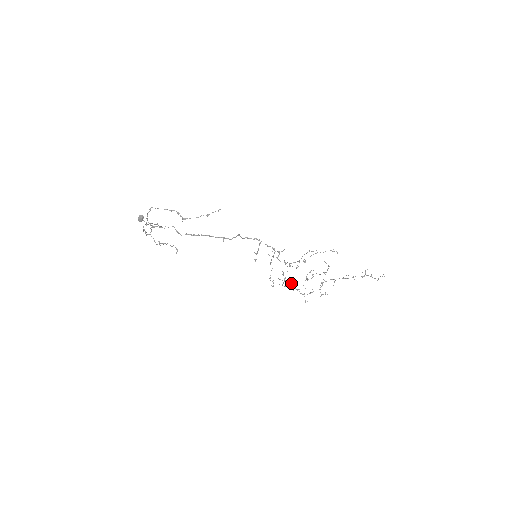
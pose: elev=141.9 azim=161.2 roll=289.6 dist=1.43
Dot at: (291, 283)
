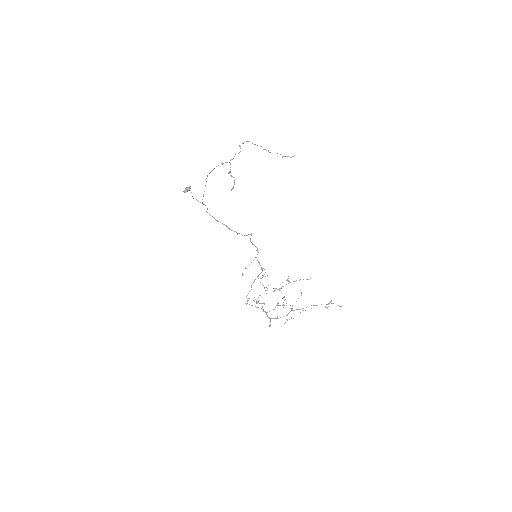
Dot at: (264, 304)
